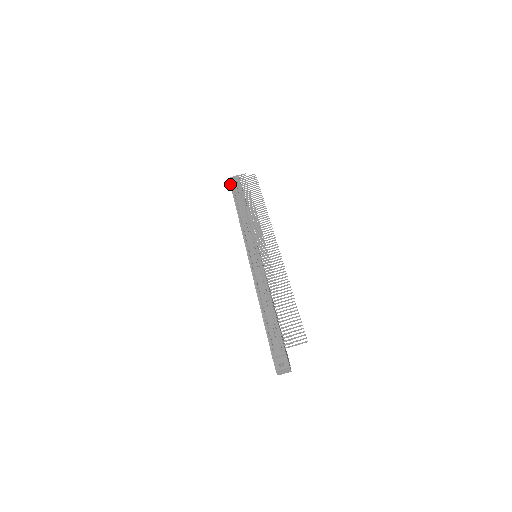
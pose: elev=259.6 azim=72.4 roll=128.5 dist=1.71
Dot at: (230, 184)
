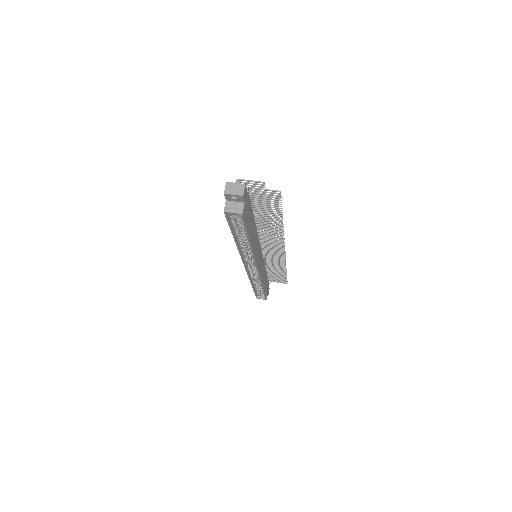
Dot at: occluded
